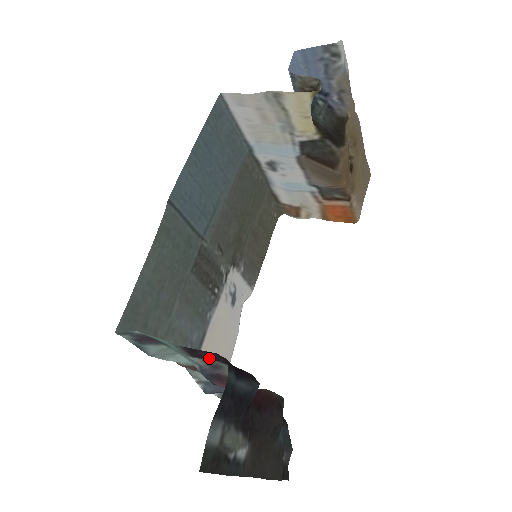
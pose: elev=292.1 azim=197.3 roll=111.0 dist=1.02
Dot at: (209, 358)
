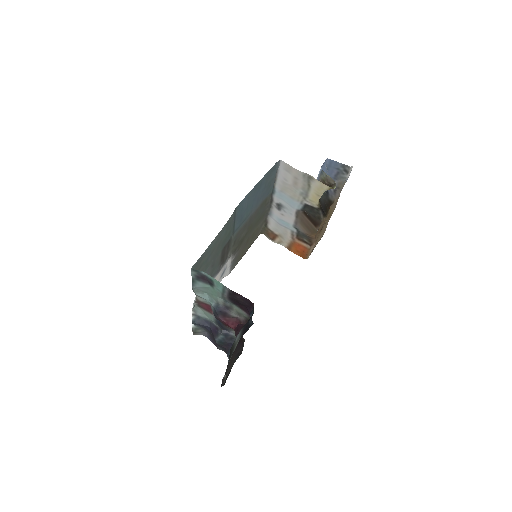
Dot at: (238, 301)
